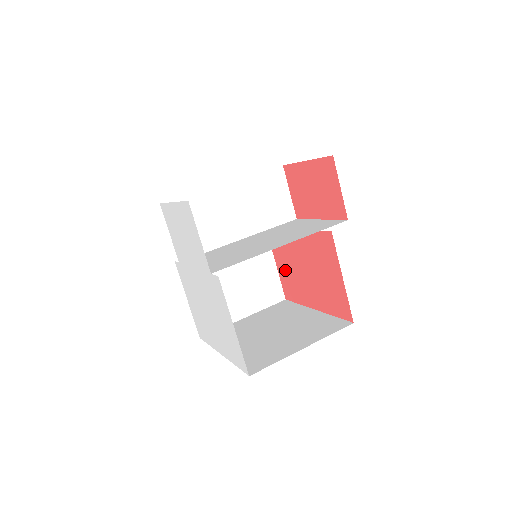
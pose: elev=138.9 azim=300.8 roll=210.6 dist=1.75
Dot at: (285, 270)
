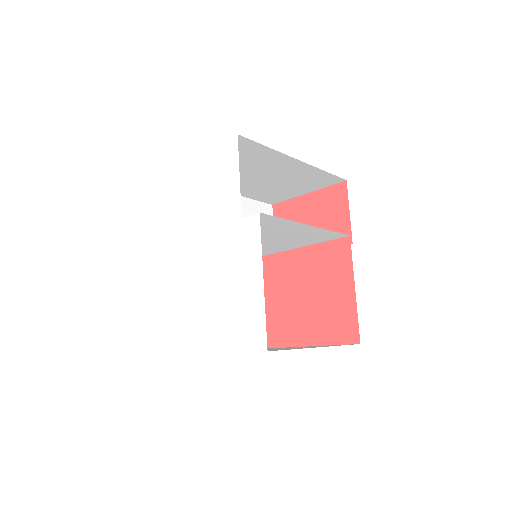
Dot at: occluded
